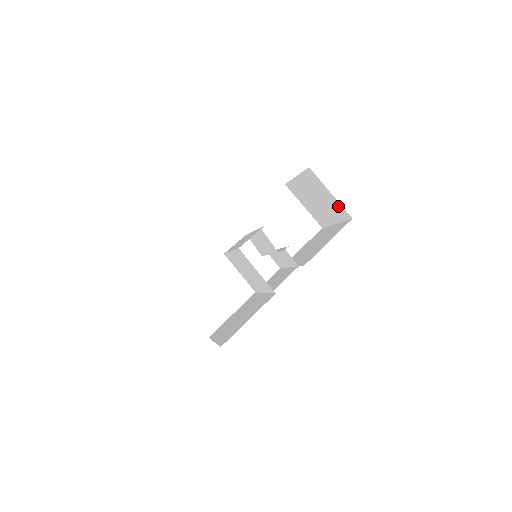
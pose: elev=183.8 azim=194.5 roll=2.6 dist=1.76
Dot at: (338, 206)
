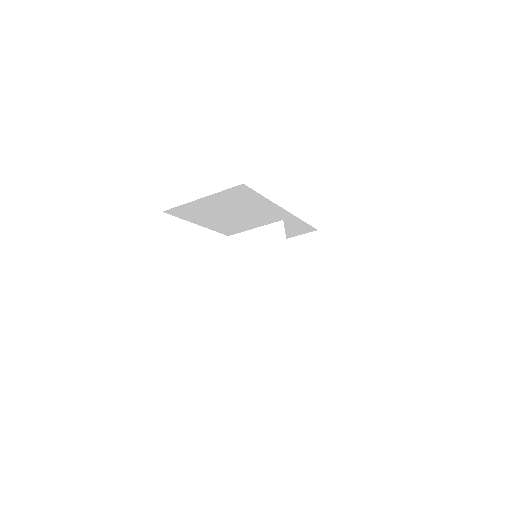
Dot at: (321, 274)
